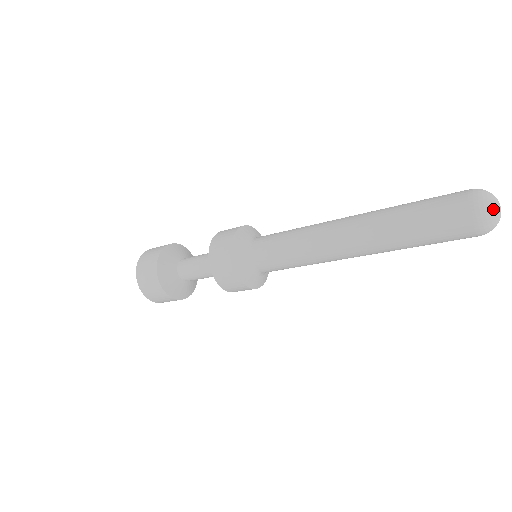
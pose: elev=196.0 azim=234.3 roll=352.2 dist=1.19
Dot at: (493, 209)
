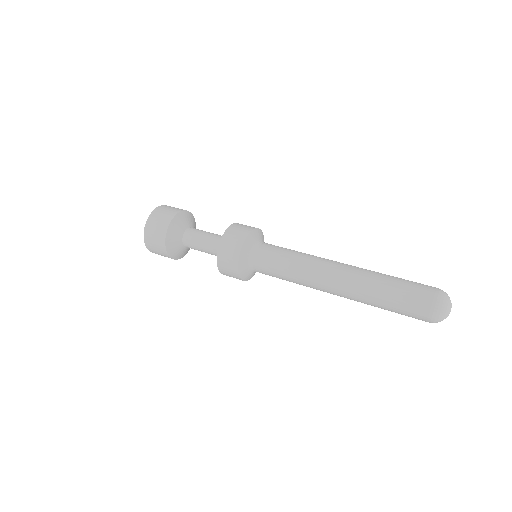
Dot at: (445, 317)
